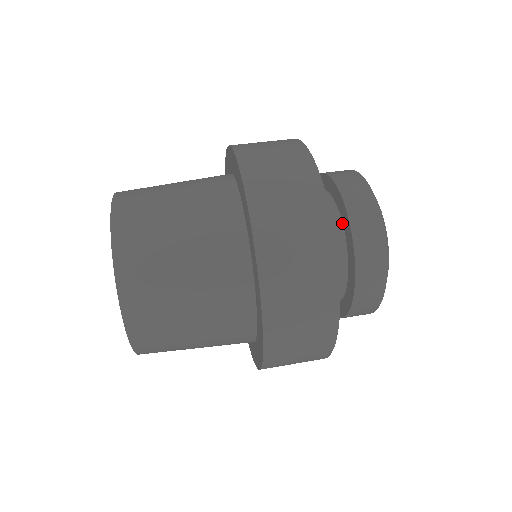
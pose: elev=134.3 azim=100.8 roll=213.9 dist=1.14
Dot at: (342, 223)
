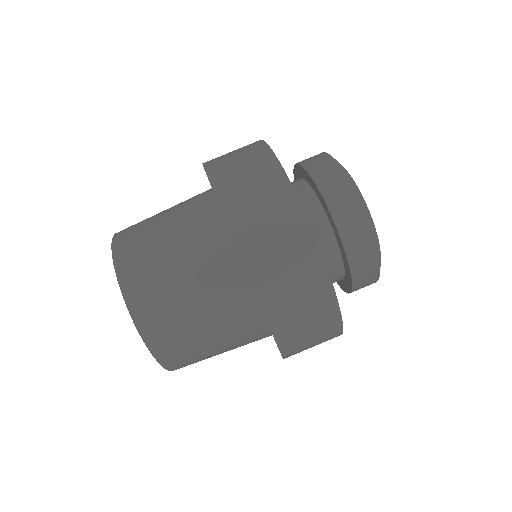
Dot at: (344, 271)
